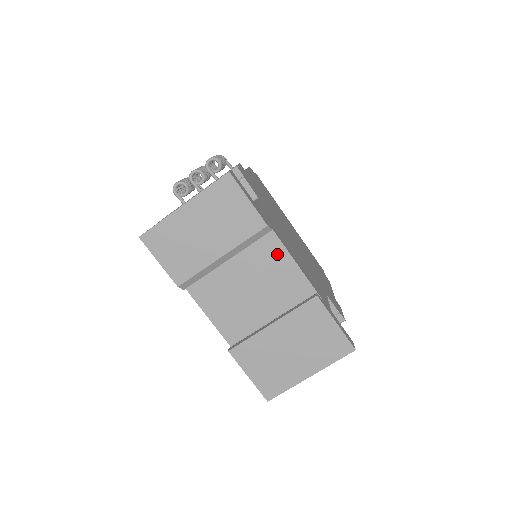
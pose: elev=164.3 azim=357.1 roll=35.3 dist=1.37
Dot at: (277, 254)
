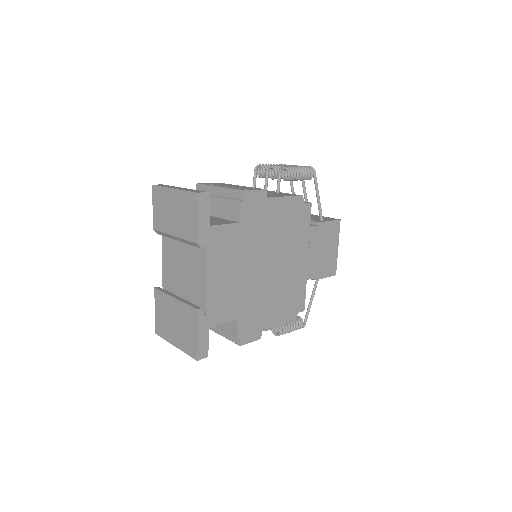
Dot at: (201, 265)
